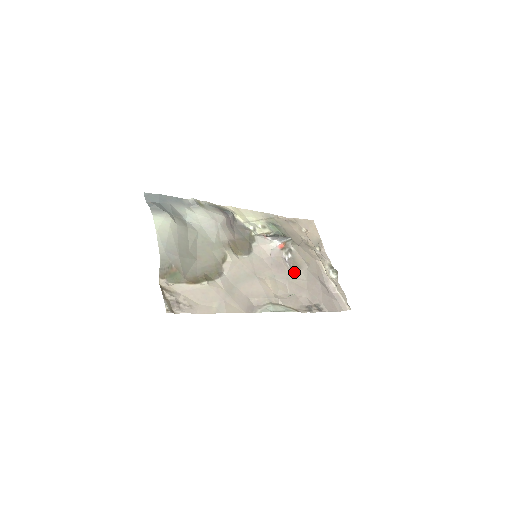
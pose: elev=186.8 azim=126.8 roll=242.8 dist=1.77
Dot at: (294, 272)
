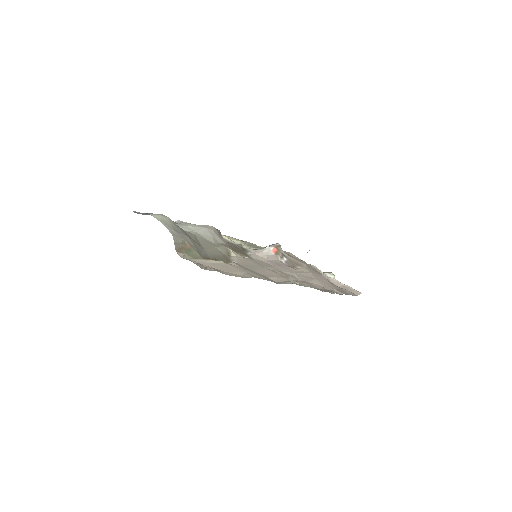
Dot at: (296, 269)
